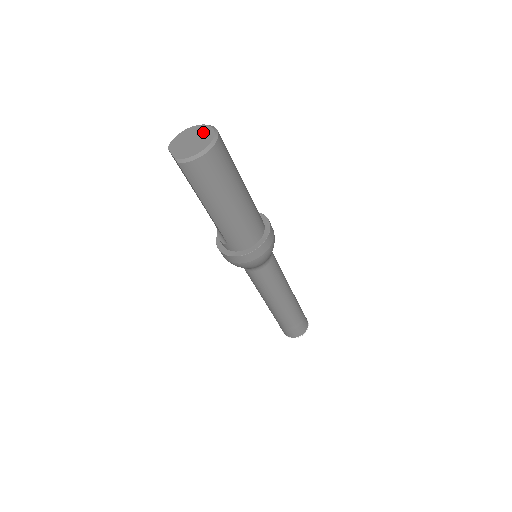
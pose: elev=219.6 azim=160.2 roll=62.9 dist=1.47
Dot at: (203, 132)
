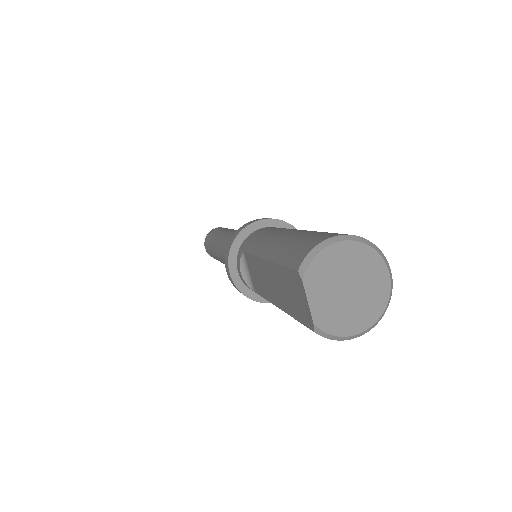
Dot at: (373, 277)
